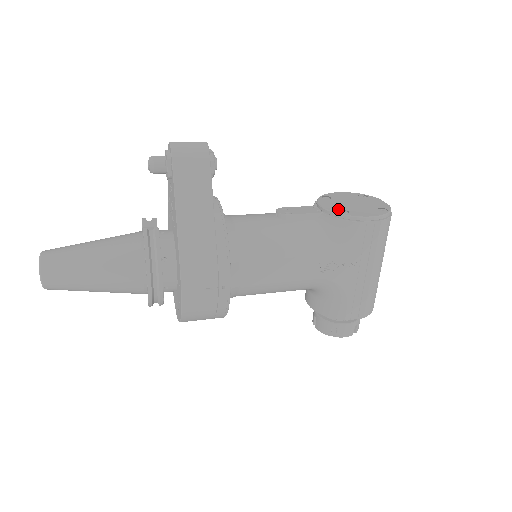
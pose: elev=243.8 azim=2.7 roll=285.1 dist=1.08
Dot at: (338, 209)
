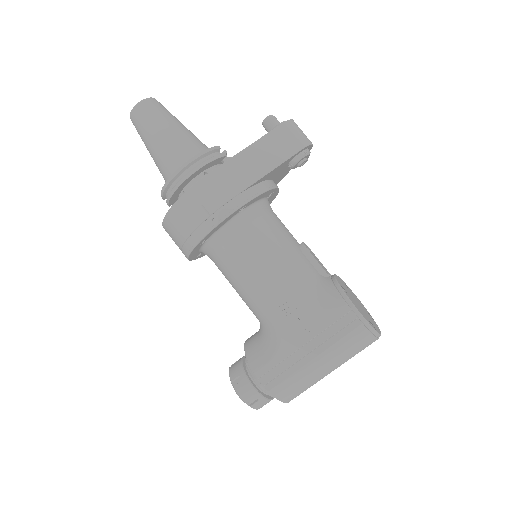
Dot at: (343, 286)
